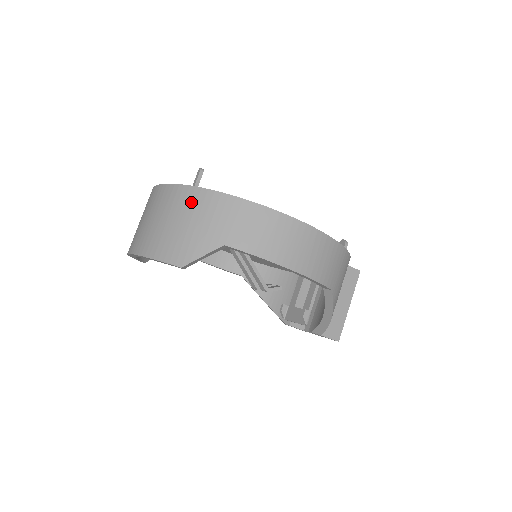
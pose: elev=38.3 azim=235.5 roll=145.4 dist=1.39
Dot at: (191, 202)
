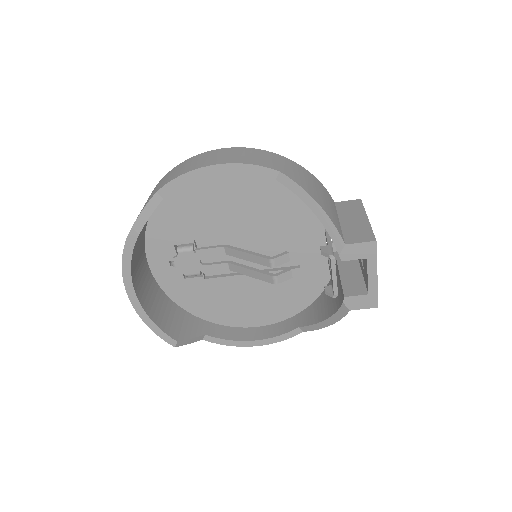
Dot at: occluded
